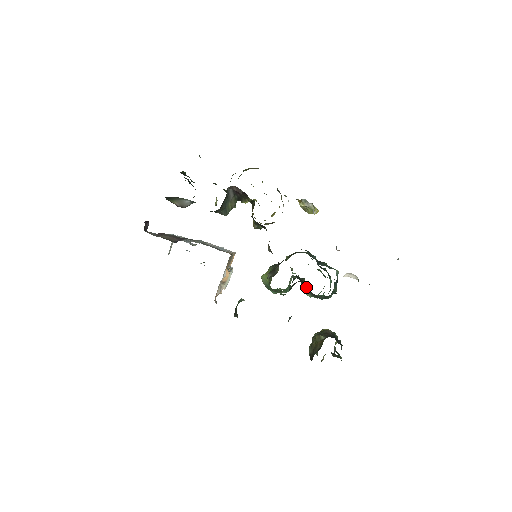
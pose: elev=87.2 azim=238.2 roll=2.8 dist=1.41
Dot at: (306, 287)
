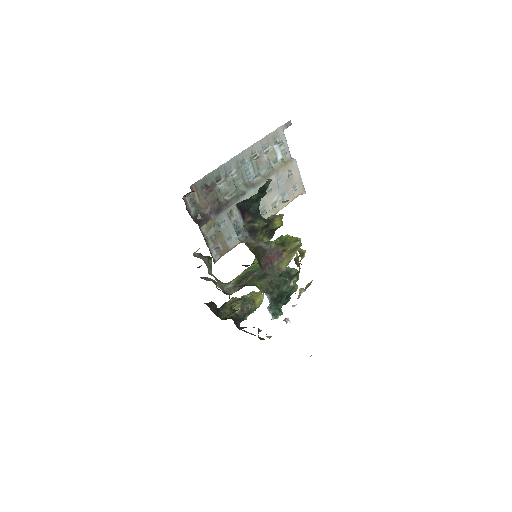
Dot at: occluded
